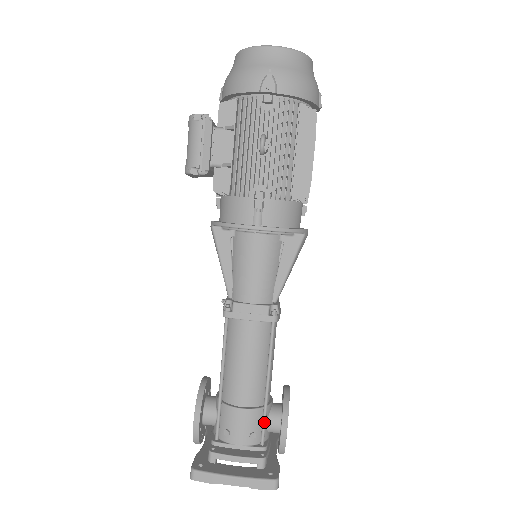
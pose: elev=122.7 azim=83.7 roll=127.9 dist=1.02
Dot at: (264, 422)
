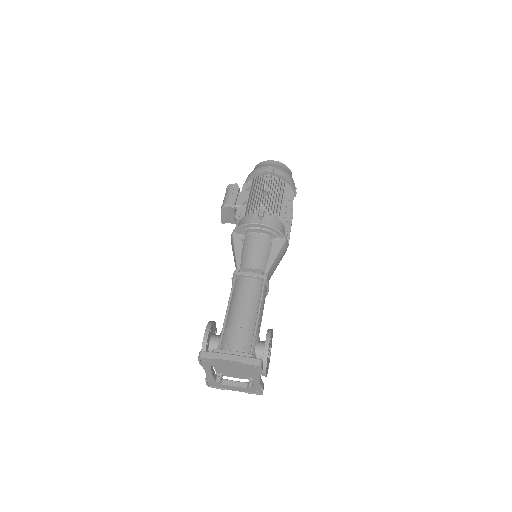
Dot at: (254, 339)
